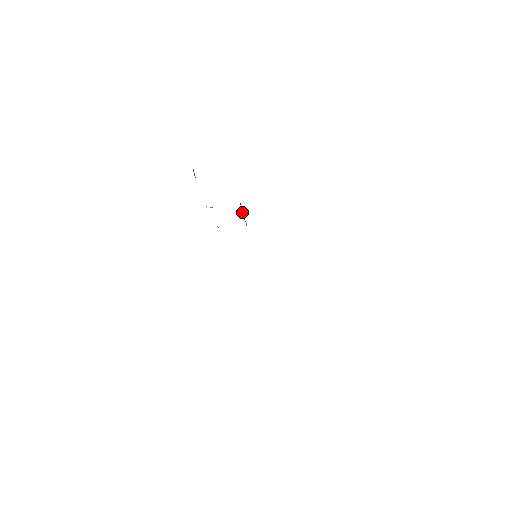
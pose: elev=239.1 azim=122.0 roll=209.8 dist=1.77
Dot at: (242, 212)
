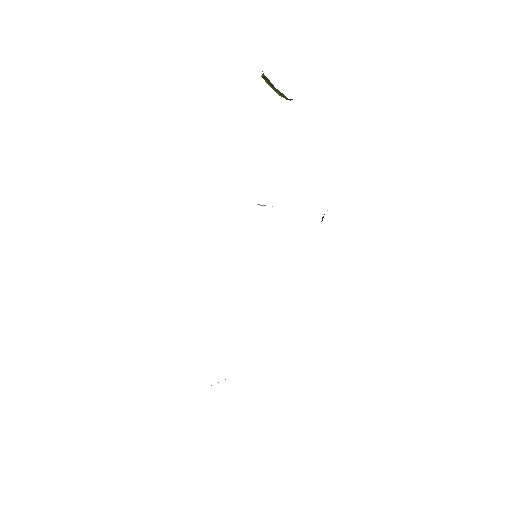
Dot at: occluded
